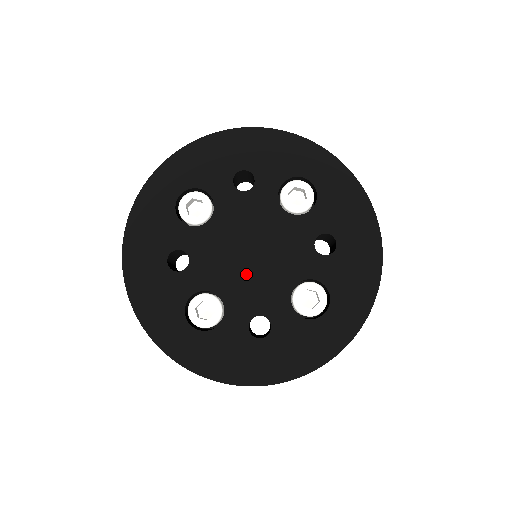
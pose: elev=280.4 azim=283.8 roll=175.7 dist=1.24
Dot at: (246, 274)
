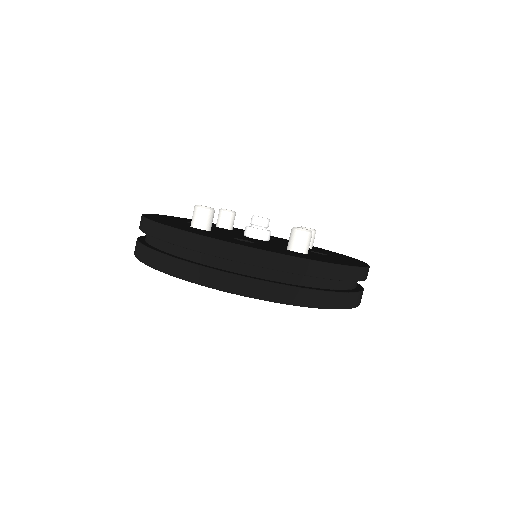
Dot at: occluded
